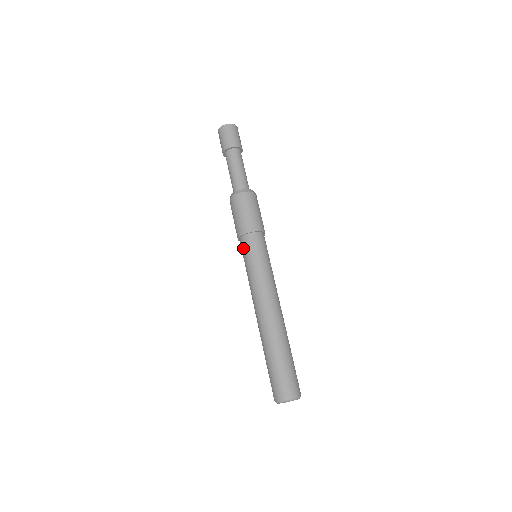
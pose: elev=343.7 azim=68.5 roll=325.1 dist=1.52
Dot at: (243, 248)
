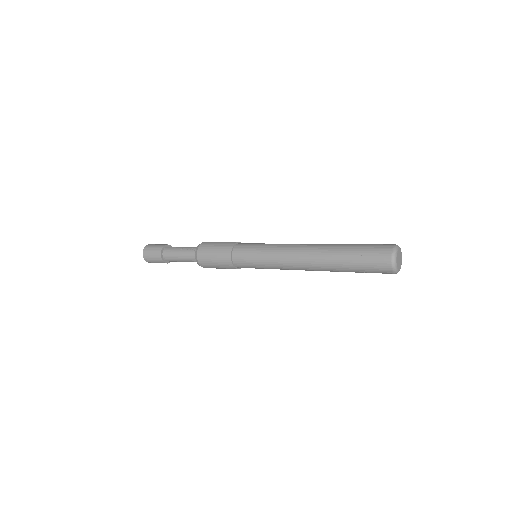
Dot at: (244, 246)
